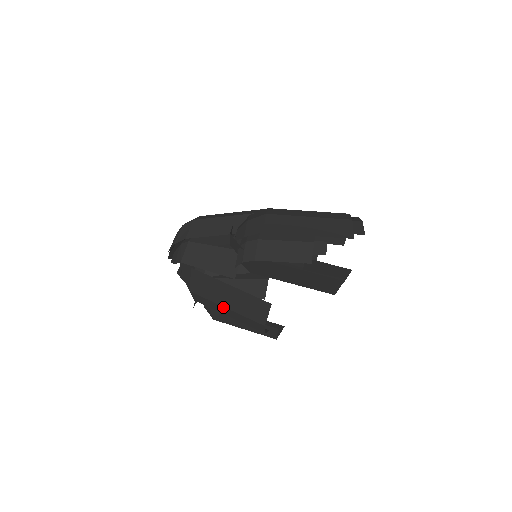
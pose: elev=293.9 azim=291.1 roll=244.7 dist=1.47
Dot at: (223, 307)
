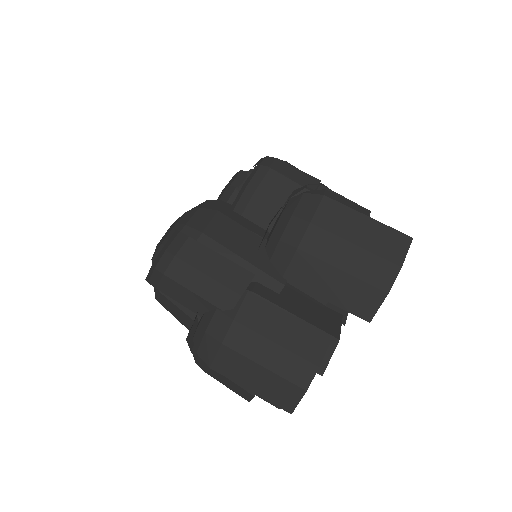
Dot at: occluded
